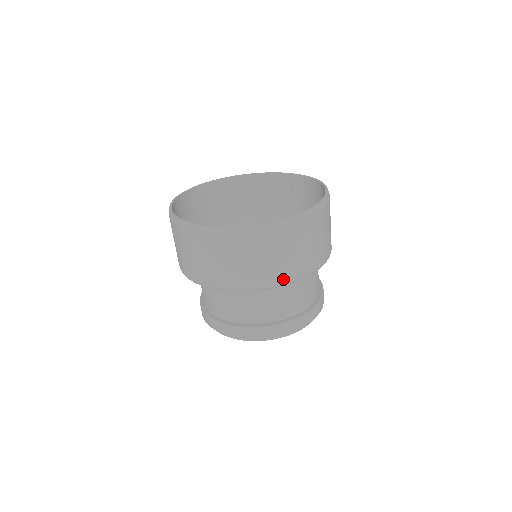
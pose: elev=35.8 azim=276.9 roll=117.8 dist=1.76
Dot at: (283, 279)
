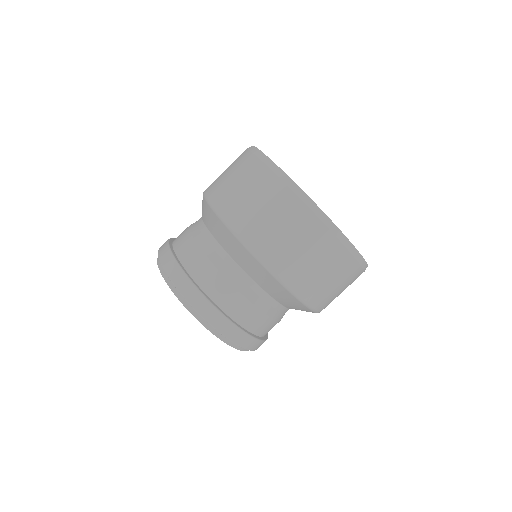
Dot at: (301, 291)
